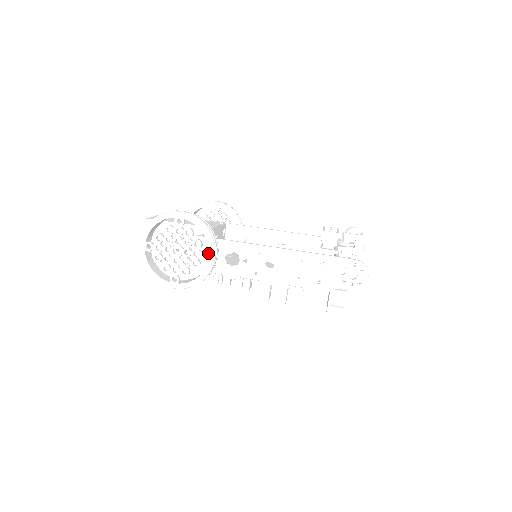
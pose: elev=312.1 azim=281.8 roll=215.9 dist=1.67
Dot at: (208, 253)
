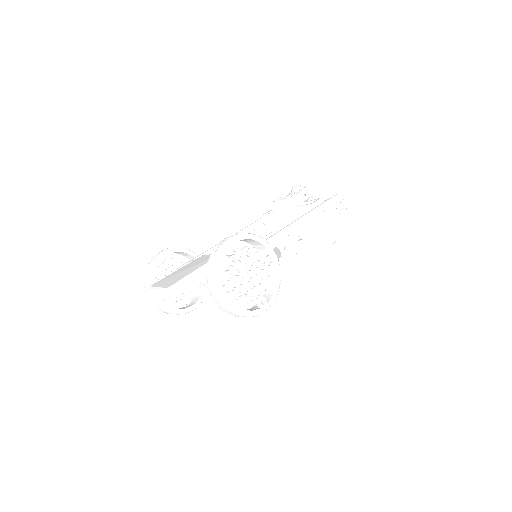
Dot at: (271, 256)
